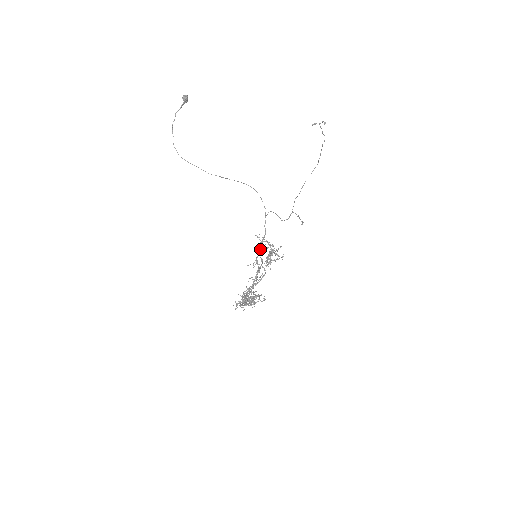
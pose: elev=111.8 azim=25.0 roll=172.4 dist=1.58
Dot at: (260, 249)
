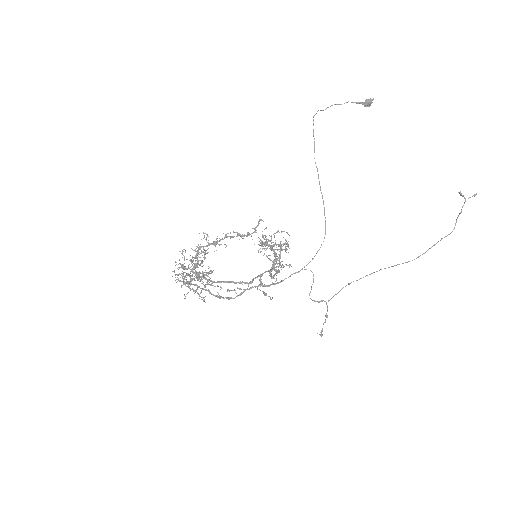
Dot at: occluded
